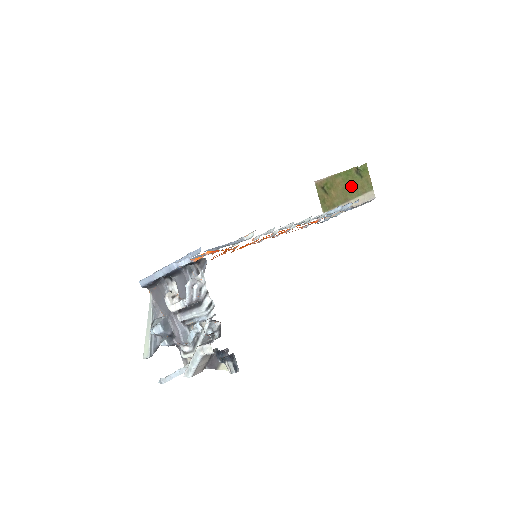
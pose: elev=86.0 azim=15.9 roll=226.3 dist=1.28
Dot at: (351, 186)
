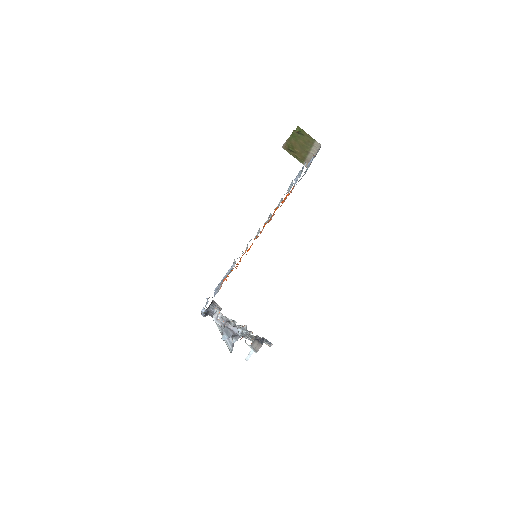
Dot at: (302, 143)
